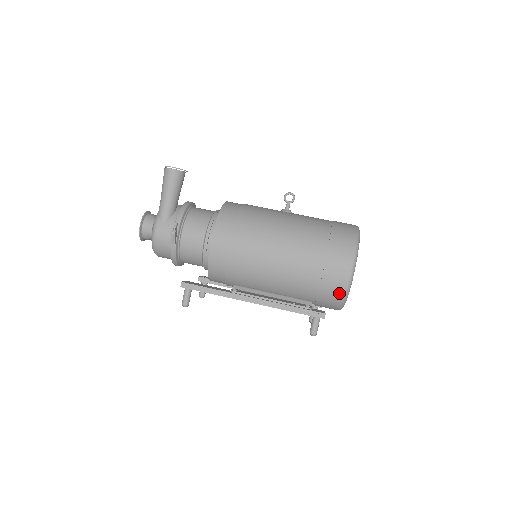
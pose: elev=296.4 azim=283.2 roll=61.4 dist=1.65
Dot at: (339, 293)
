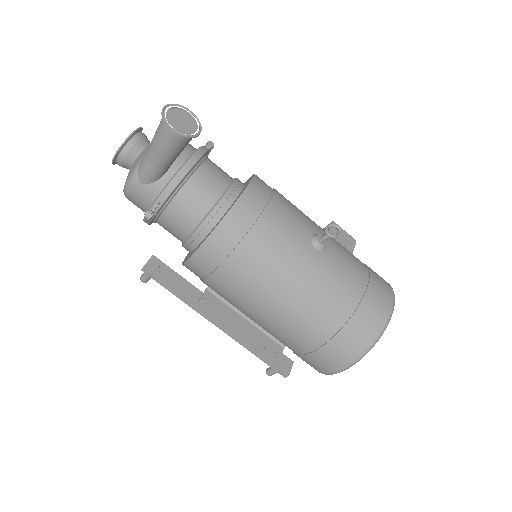
Dot at: (315, 369)
